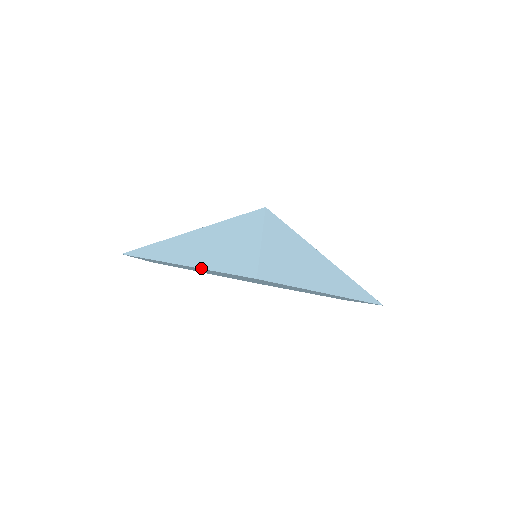
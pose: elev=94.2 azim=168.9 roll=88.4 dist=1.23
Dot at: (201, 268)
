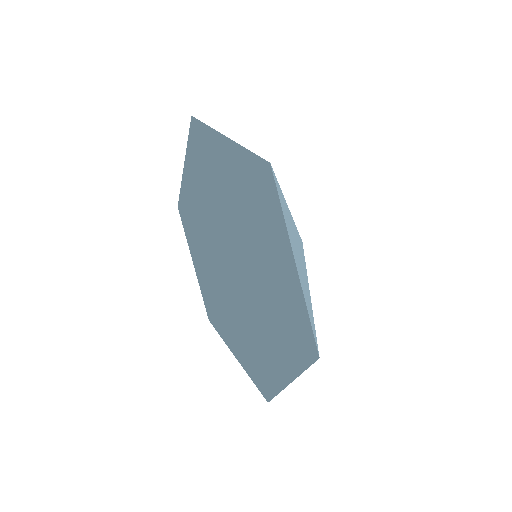
Dot at: (186, 155)
